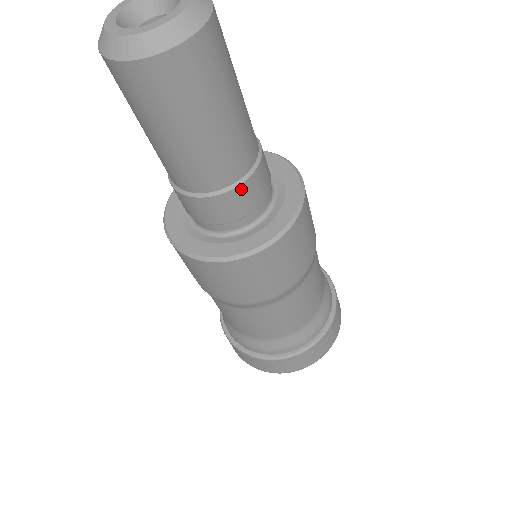
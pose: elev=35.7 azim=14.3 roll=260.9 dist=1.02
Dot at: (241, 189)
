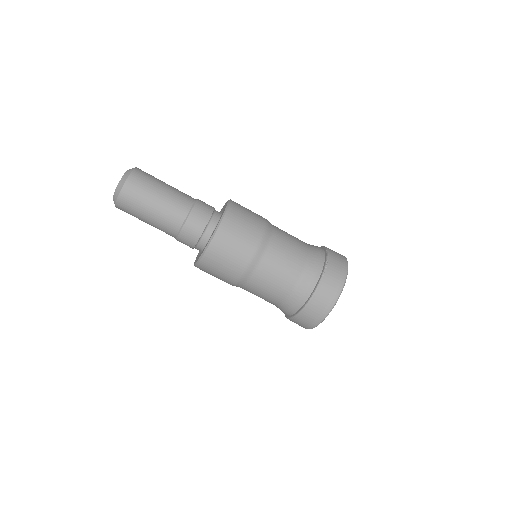
Dot at: (182, 235)
